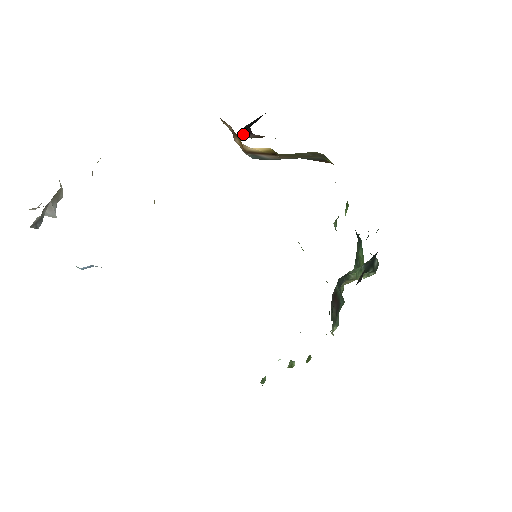
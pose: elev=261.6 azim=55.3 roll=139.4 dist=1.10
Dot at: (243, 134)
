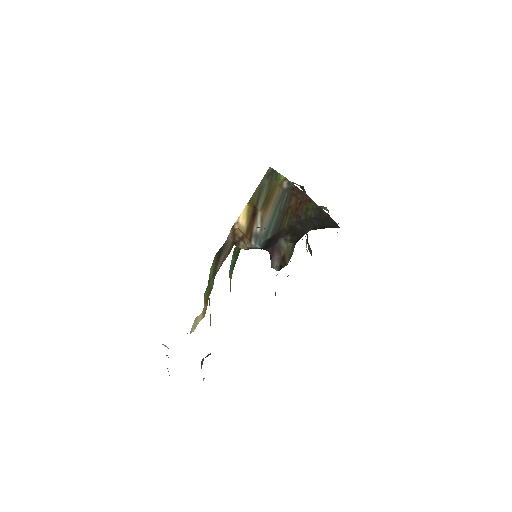
Dot at: (271, 264)
